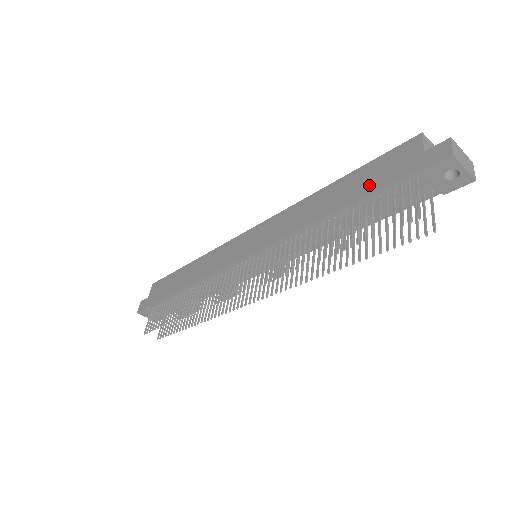
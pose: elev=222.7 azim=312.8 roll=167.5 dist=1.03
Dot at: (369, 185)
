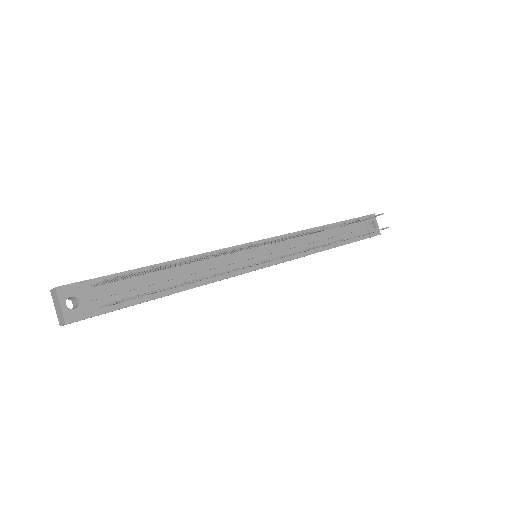
Dot at: occluded
